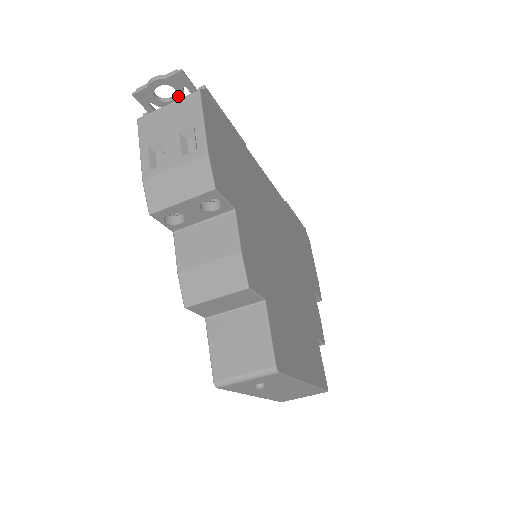
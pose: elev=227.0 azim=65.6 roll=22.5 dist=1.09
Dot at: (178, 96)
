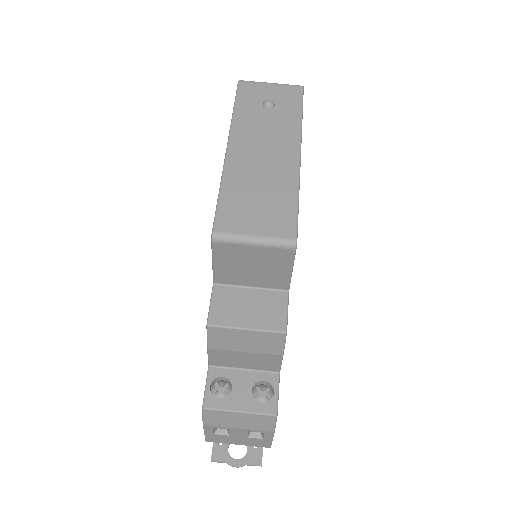
Dot at: occluded
